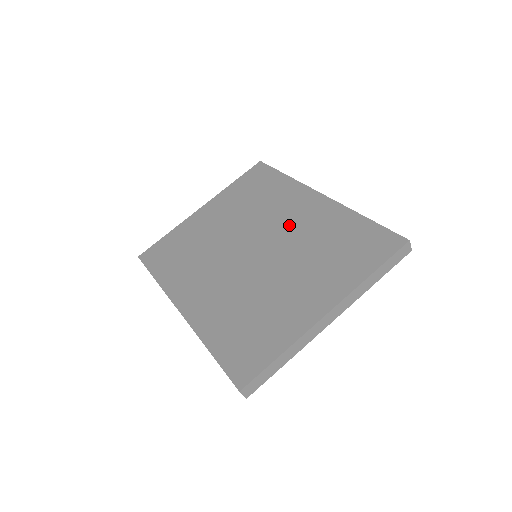
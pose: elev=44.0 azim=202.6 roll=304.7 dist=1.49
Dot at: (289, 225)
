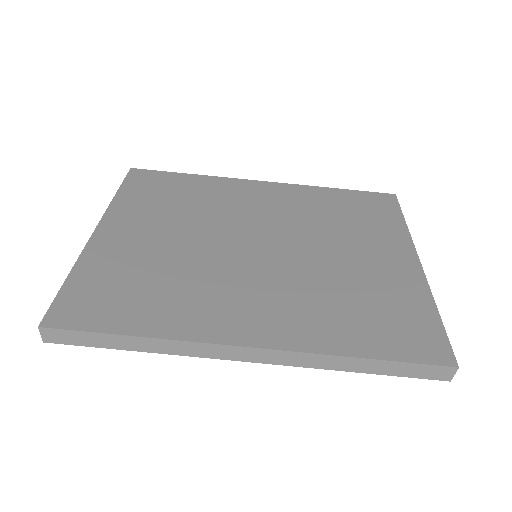
Dot at: (270, 212)
